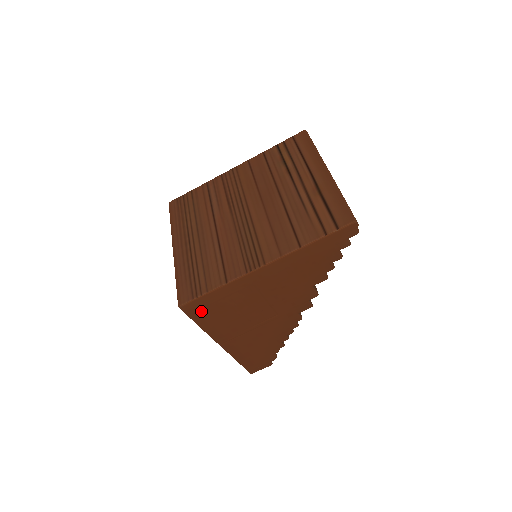
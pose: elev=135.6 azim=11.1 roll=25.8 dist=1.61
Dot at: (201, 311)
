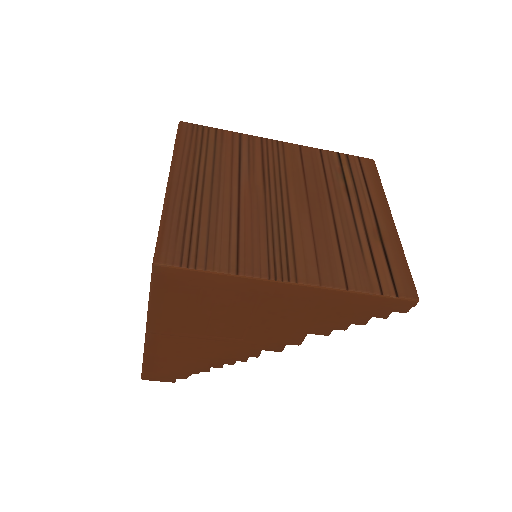
Dot at: (173, 285)
